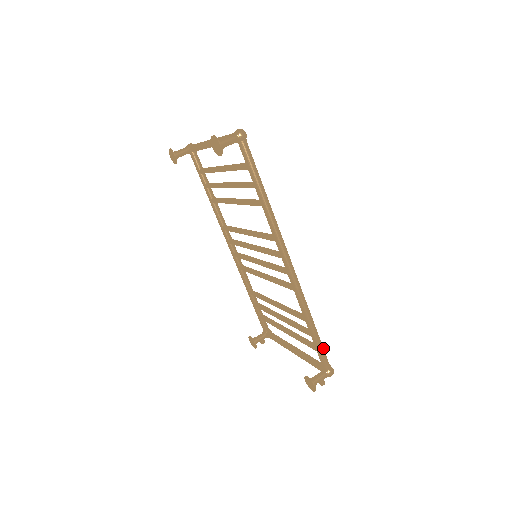
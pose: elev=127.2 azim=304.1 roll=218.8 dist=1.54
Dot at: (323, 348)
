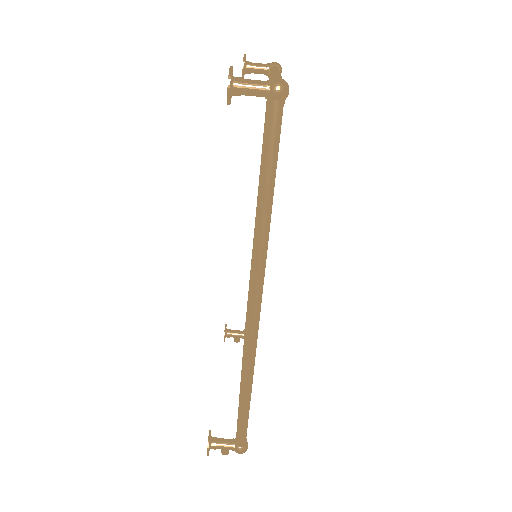
Dot at: (247, 420)
